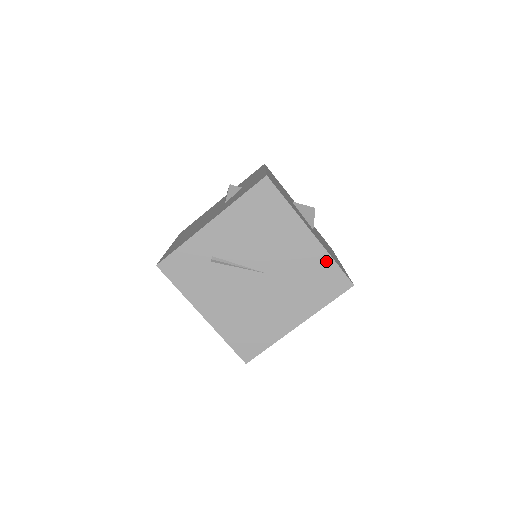
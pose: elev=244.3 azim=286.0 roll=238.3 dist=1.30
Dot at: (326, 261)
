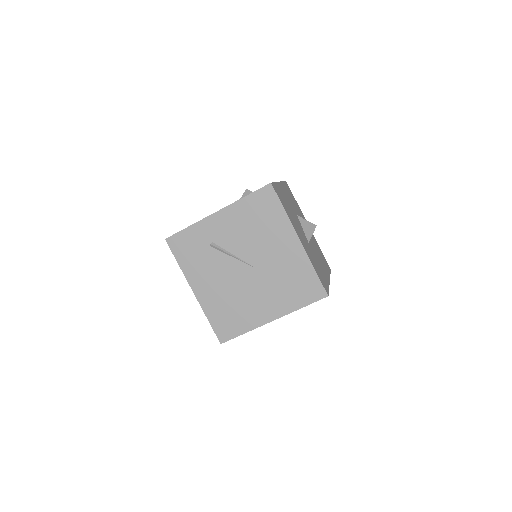
Dot at: (307, 268)
